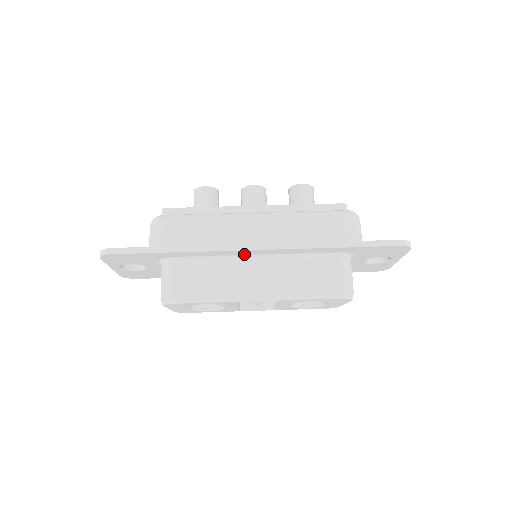
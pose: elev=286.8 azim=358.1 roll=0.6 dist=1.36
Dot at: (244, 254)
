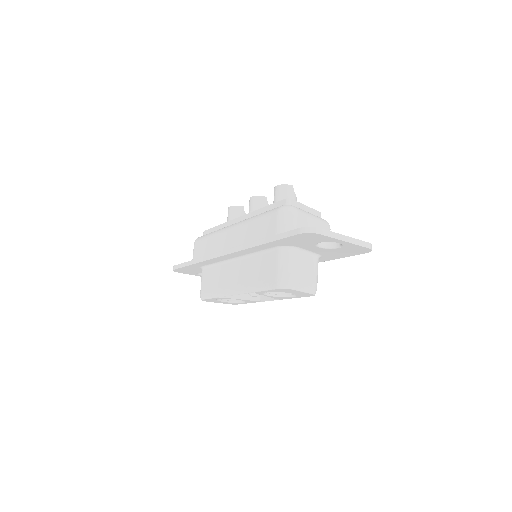
Dot at: (227, 259)
